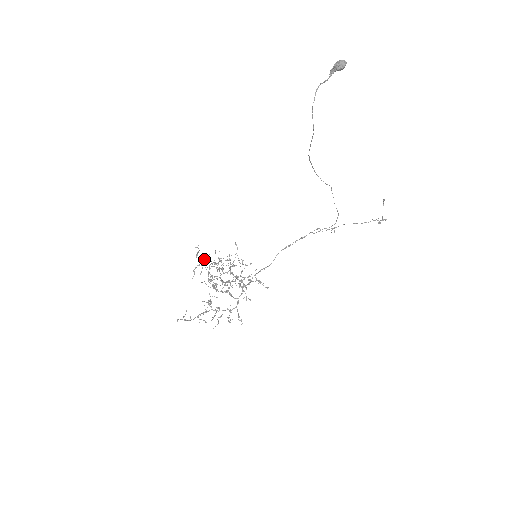
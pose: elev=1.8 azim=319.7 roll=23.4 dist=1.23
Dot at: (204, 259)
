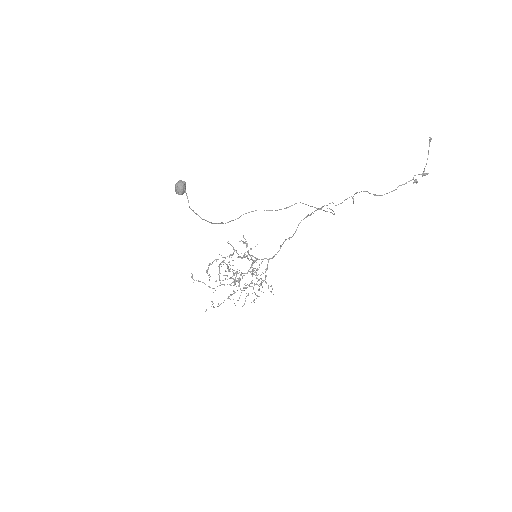
Dot at: (212, 262)
